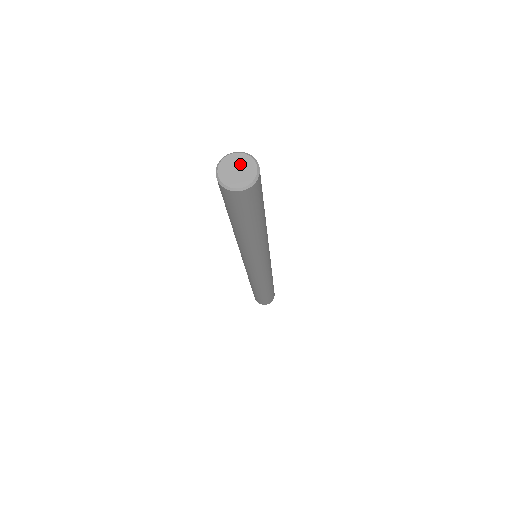
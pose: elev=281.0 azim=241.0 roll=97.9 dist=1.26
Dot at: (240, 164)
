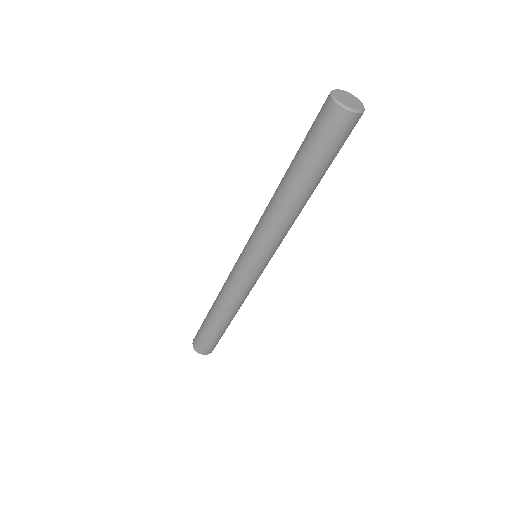
Dot at: (348, 96)
